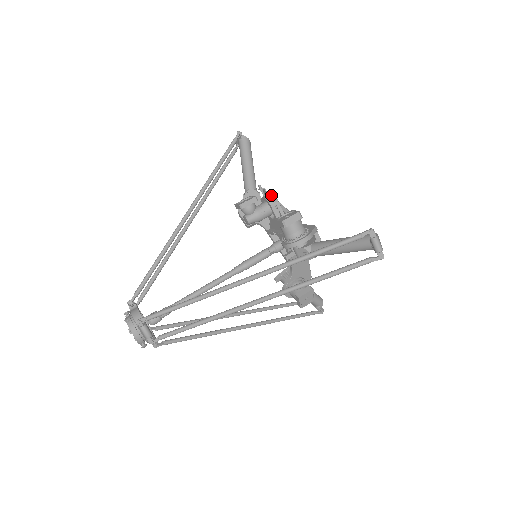
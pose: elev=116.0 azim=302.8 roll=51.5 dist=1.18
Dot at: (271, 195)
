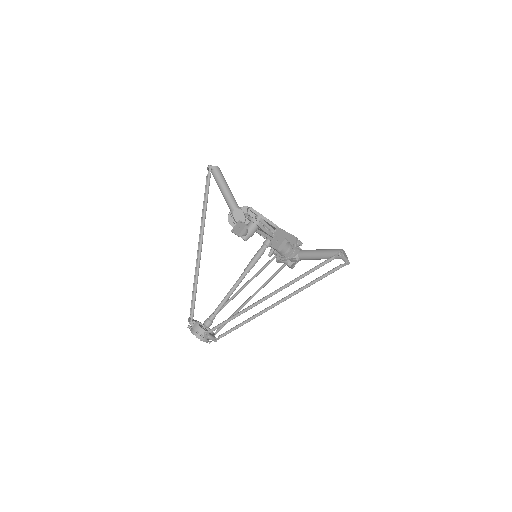
Dot at: (251, 208)
